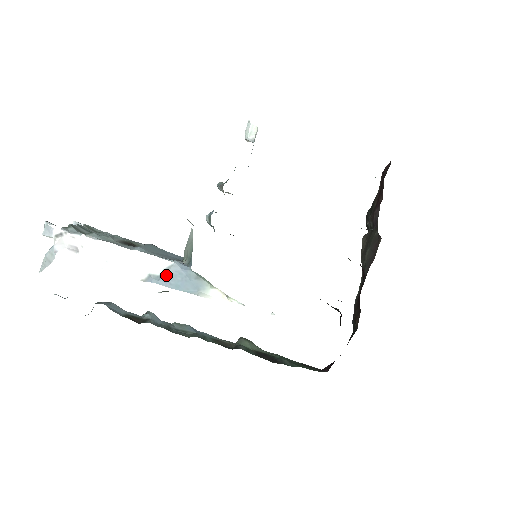
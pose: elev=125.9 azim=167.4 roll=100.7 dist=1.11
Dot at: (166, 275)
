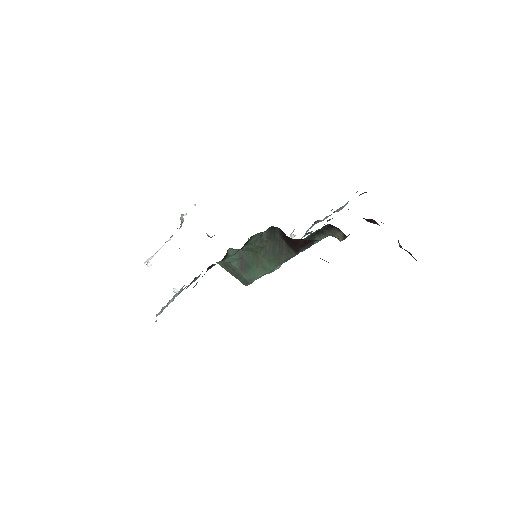
Dot at: (171, 237)
